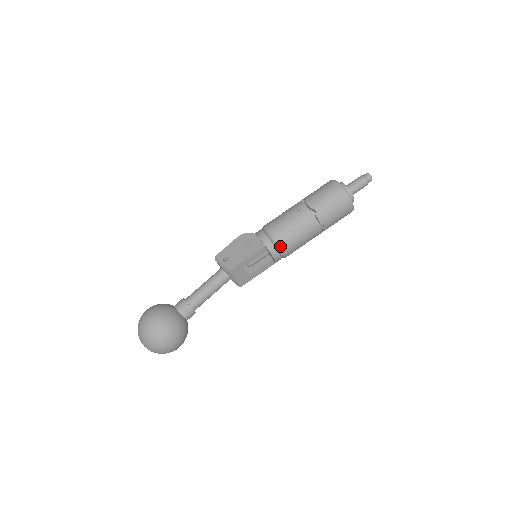
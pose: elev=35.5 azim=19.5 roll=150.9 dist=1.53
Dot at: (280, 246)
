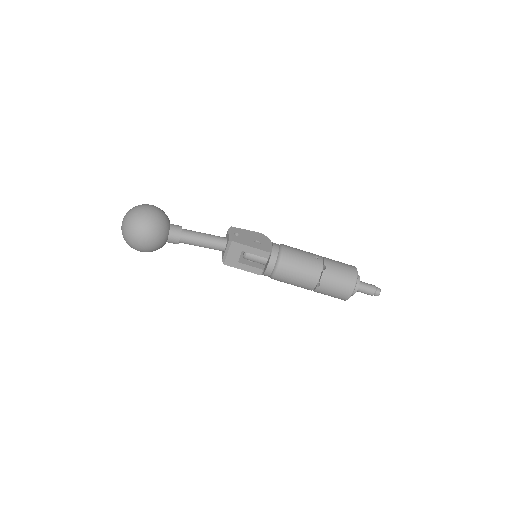
Dot at: (280, 264)
